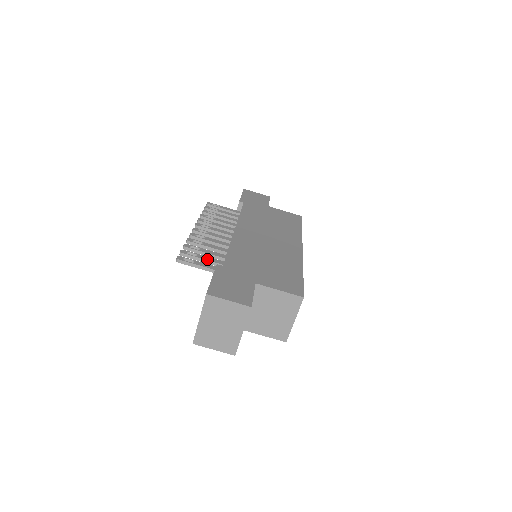
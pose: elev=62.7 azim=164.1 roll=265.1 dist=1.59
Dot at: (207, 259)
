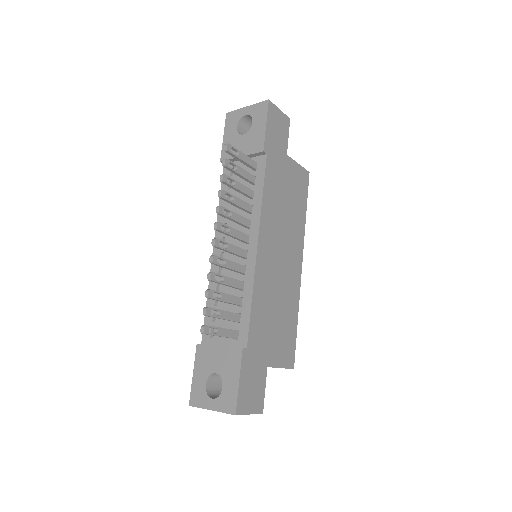
Dot at: (228, 318)
